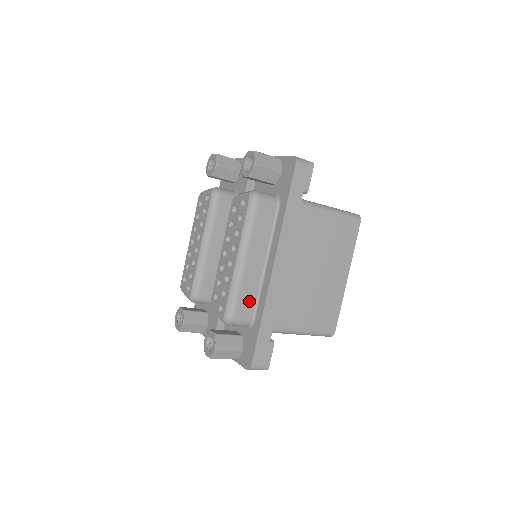
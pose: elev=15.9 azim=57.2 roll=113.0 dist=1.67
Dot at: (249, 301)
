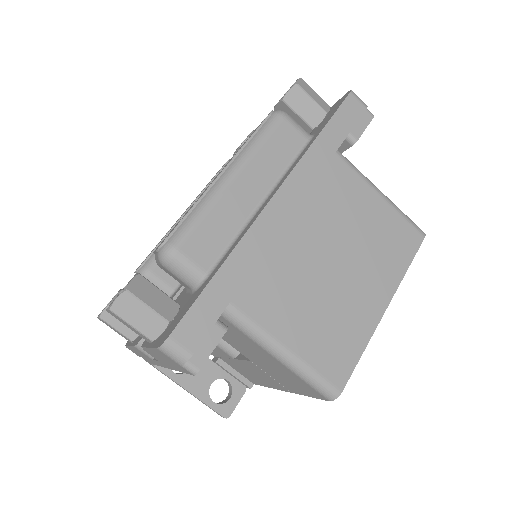
Dot at: (214, 240)
